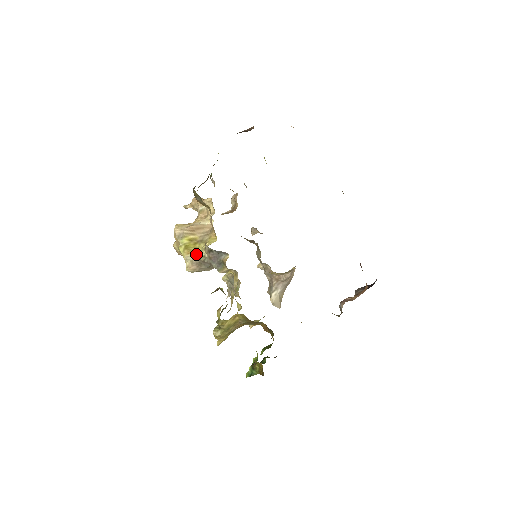
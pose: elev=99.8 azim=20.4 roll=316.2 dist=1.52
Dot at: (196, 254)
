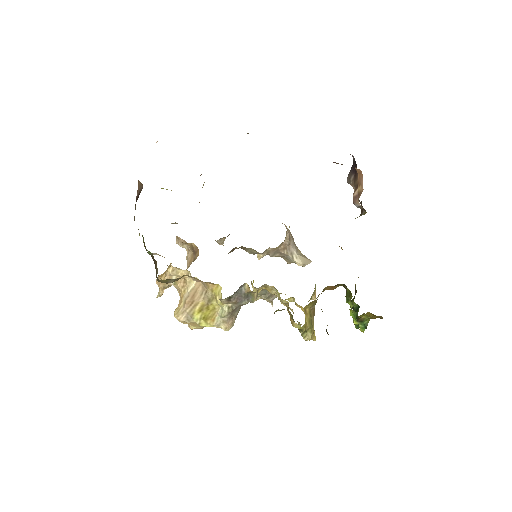
Dot at: (220, 314)
